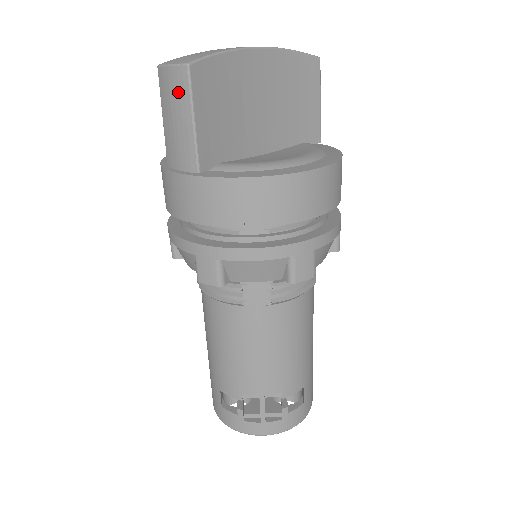
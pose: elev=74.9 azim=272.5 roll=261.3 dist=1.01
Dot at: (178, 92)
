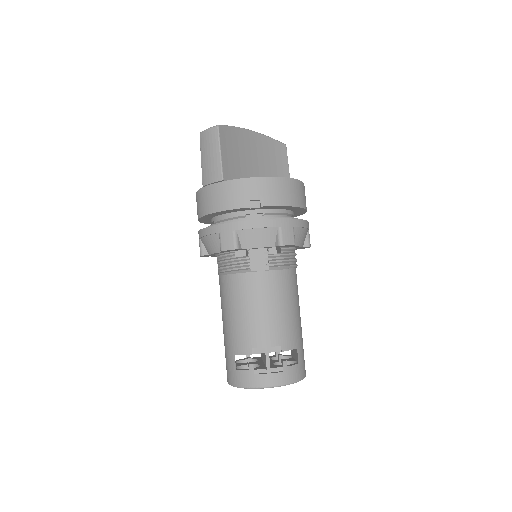
Dot at: (212, 140)
